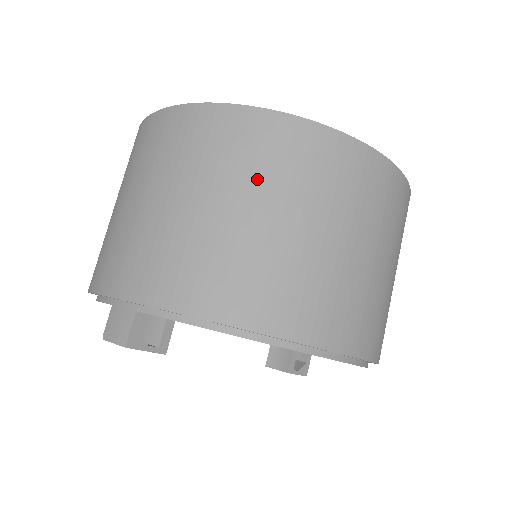
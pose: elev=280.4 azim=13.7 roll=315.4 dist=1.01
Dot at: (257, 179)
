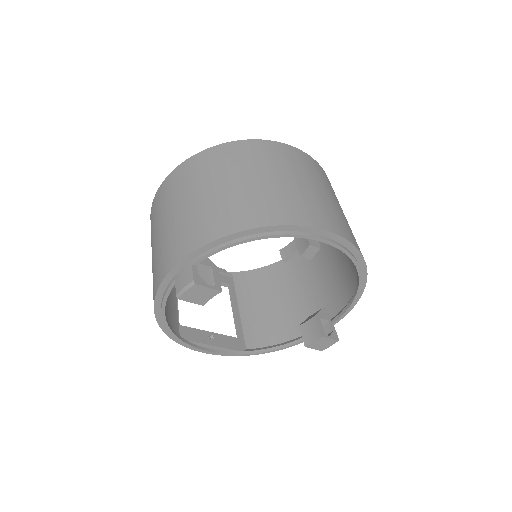
Dot at: (230, 169)
